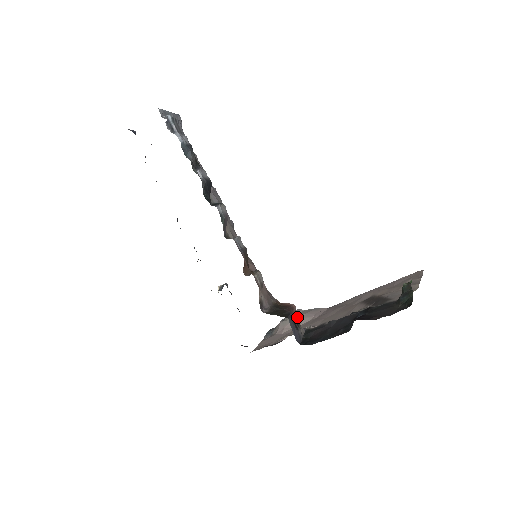
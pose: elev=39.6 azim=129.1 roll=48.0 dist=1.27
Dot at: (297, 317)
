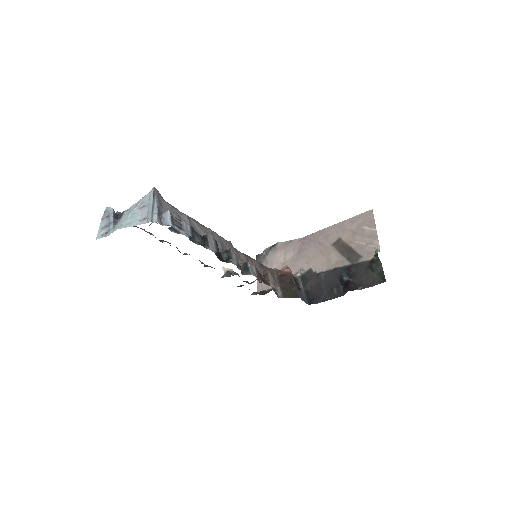
Dot at: (280, 253)
